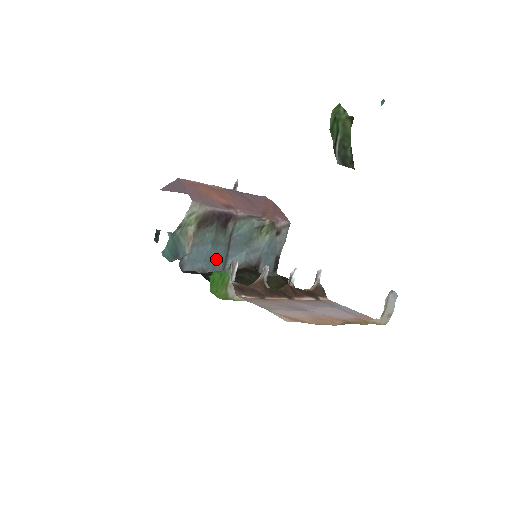
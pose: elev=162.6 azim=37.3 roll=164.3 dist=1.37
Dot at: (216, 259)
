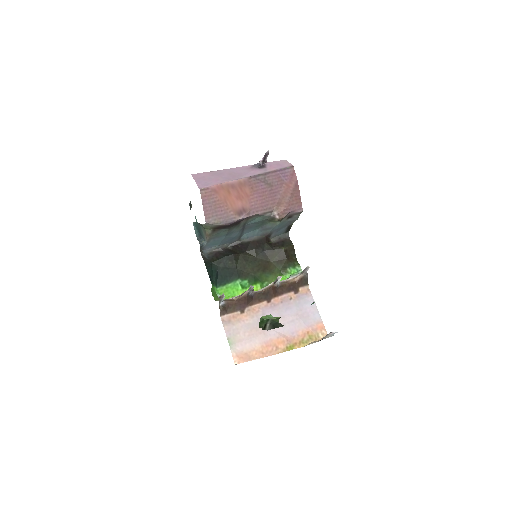
Dot at: (231, 239)
